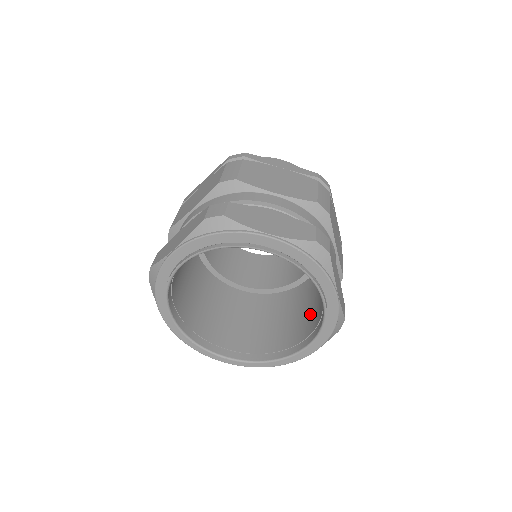
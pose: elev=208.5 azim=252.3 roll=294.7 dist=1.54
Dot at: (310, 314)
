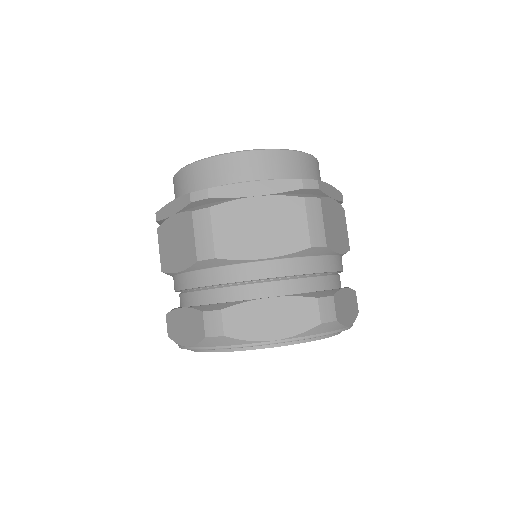
Dot at: occluded
